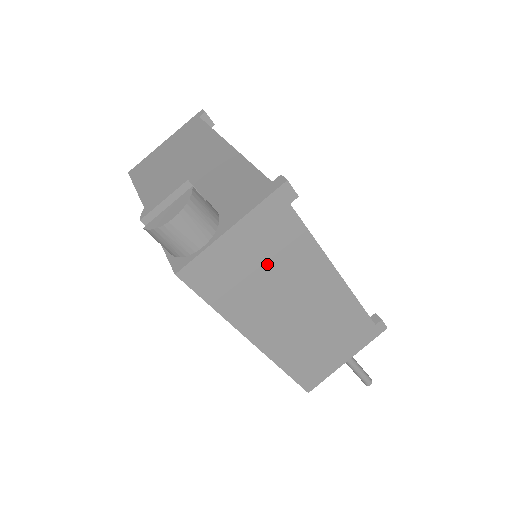
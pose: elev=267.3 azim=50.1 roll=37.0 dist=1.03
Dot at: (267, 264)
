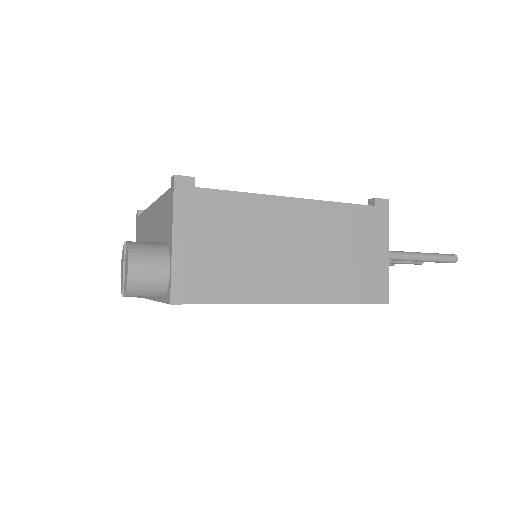
Dot at: (229, 239)
